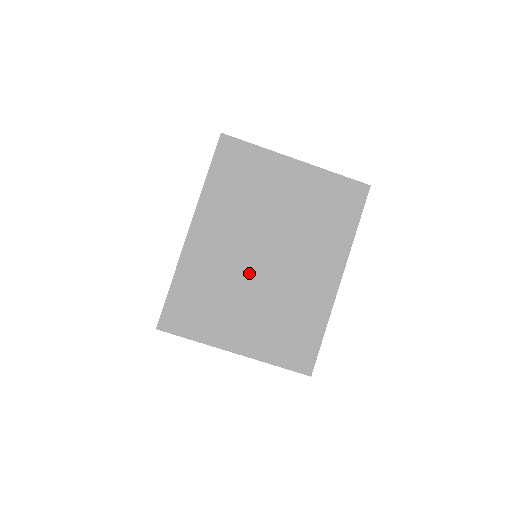
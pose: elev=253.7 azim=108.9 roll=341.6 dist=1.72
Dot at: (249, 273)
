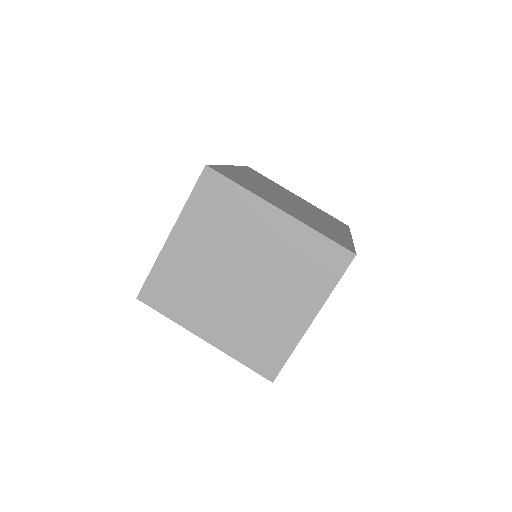
Dot at: (280, 198)
